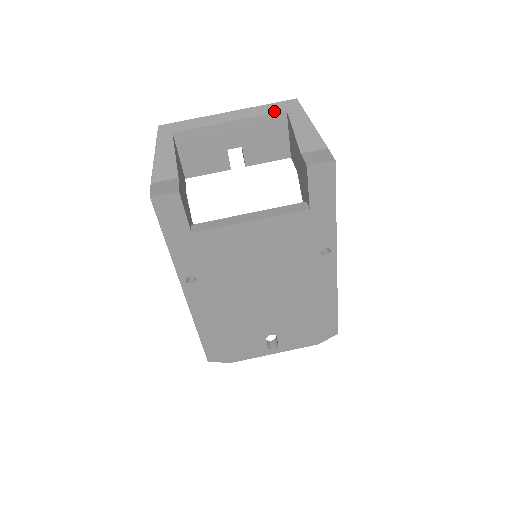
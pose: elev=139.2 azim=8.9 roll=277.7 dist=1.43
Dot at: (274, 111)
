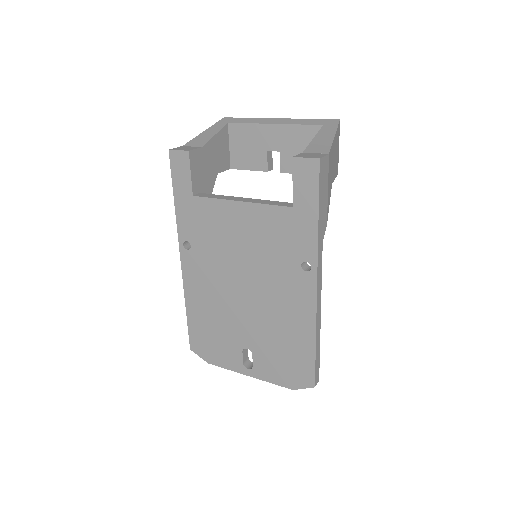
Dot at: (313, 124)
